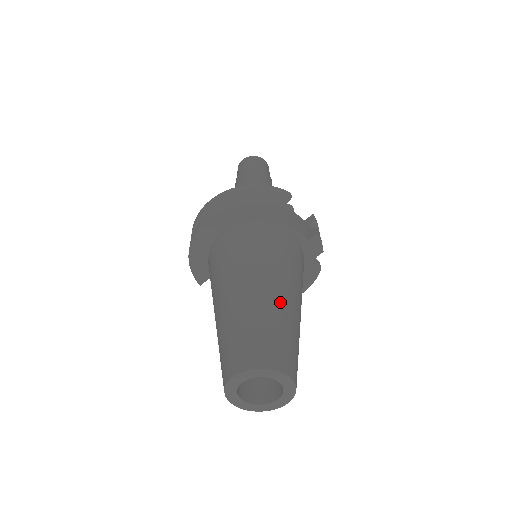
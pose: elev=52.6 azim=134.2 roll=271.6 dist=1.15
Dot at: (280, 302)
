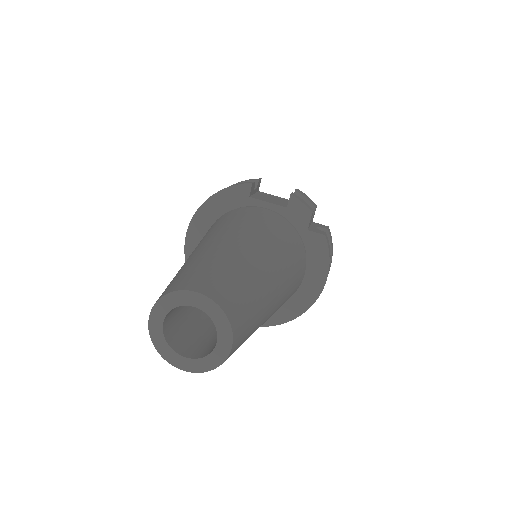
Dot at: (219, 247)
